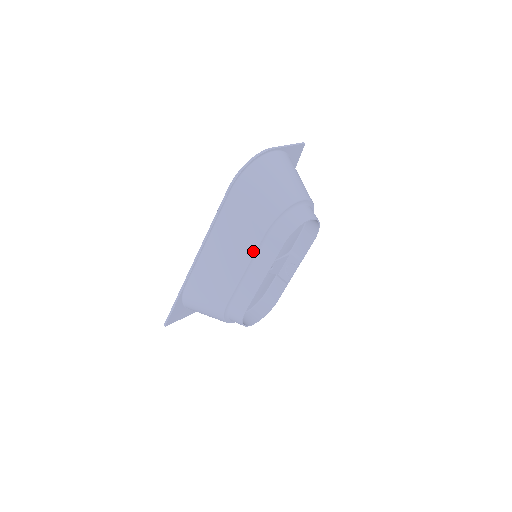
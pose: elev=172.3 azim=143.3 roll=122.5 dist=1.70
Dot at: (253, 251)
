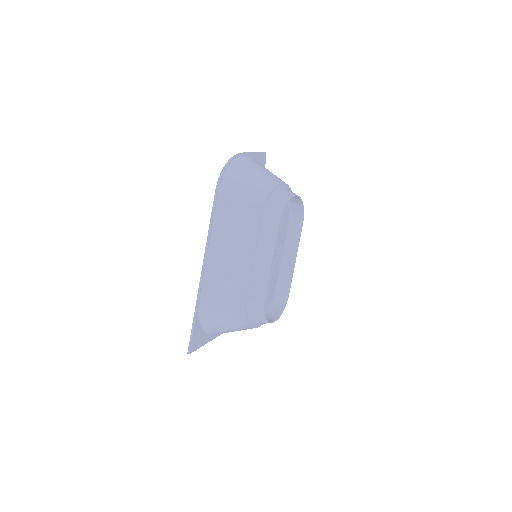
Dot at: (255, 235)
